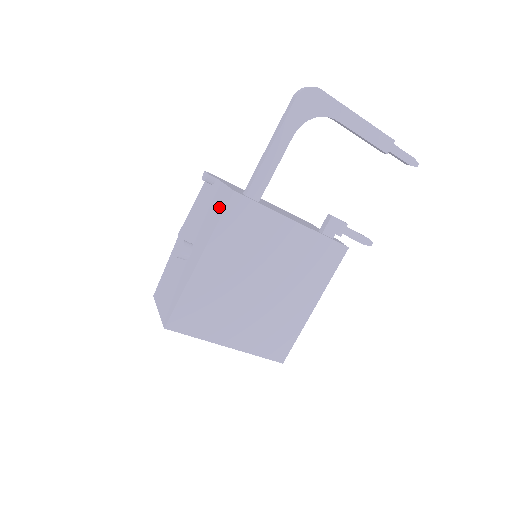
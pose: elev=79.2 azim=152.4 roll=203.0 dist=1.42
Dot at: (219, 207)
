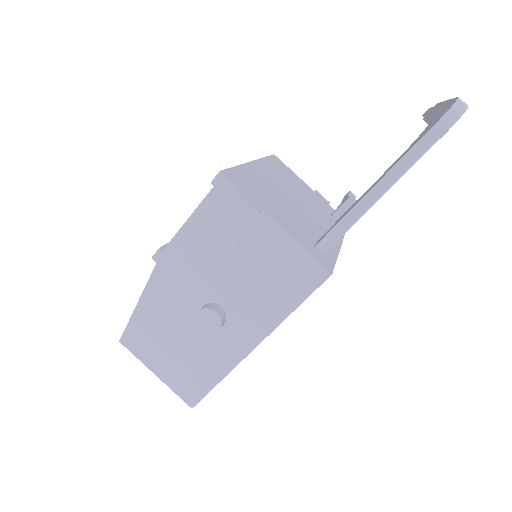
Dot at: (292, 281)
